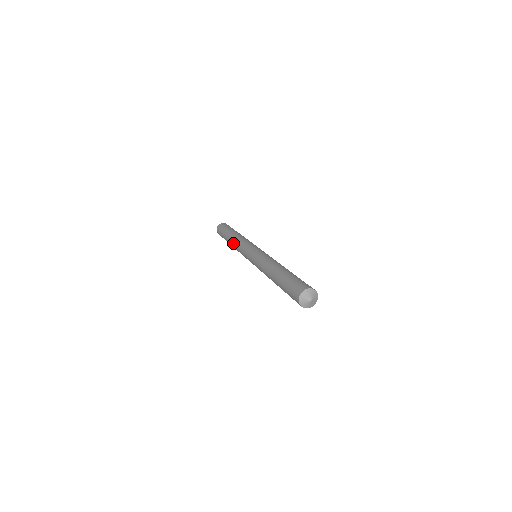
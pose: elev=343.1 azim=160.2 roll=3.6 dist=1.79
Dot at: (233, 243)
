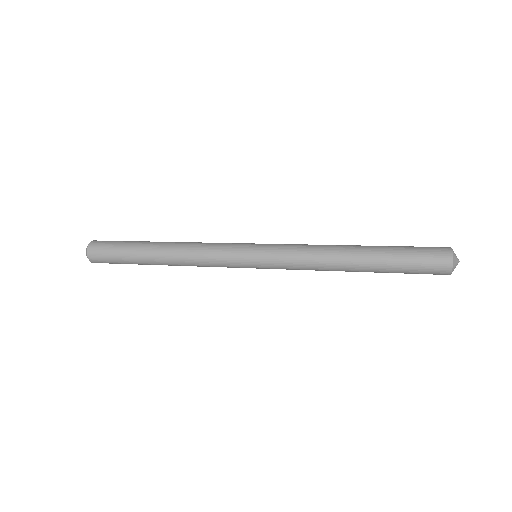
Dot at: (180, 261)
